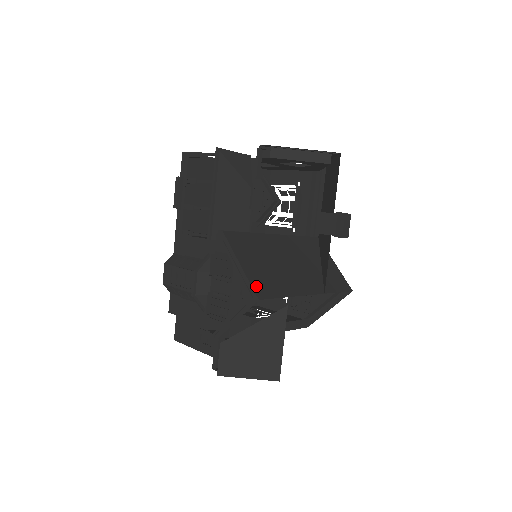
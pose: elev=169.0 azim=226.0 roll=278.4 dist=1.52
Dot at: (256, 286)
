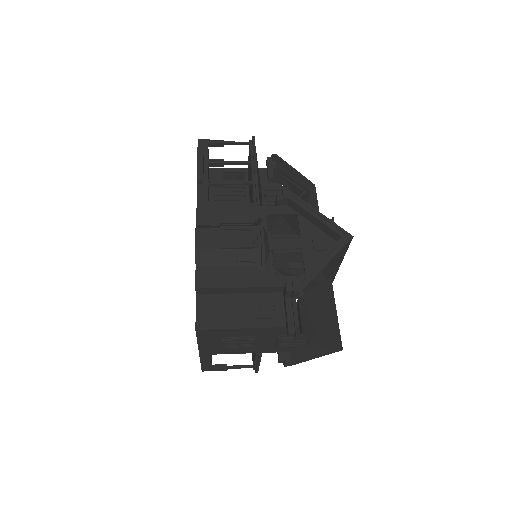
Dot at: (340, 231)
